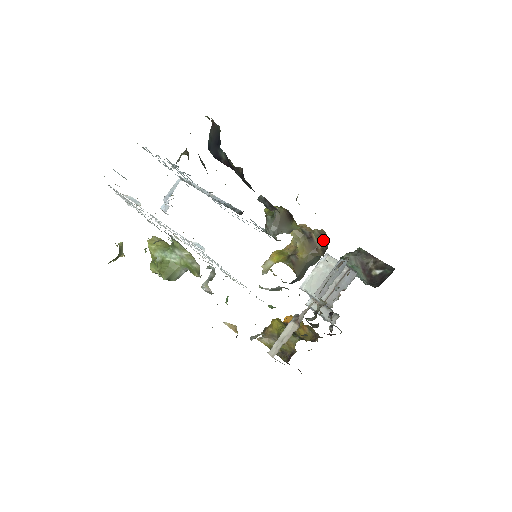
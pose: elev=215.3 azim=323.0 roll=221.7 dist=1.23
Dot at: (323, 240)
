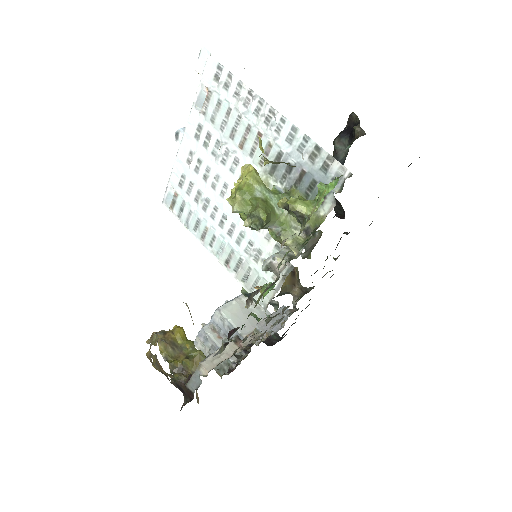
Dot at: occluded
